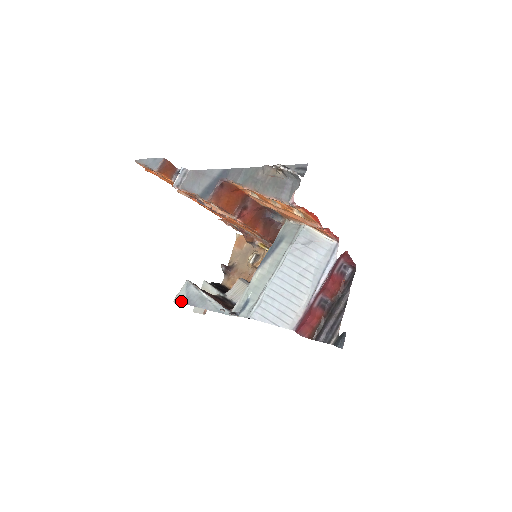
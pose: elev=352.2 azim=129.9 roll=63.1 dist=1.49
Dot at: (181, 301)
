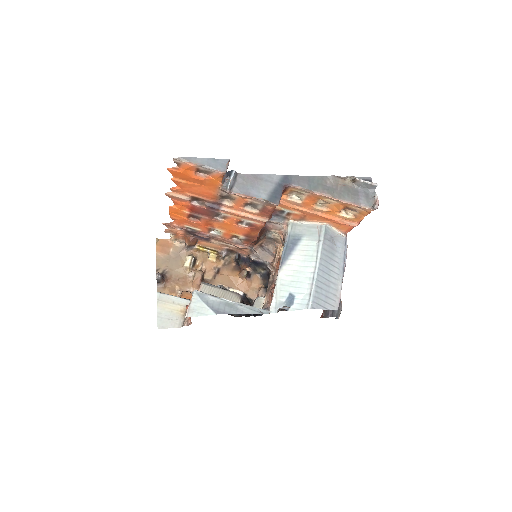
Dot at: (202, 313)
